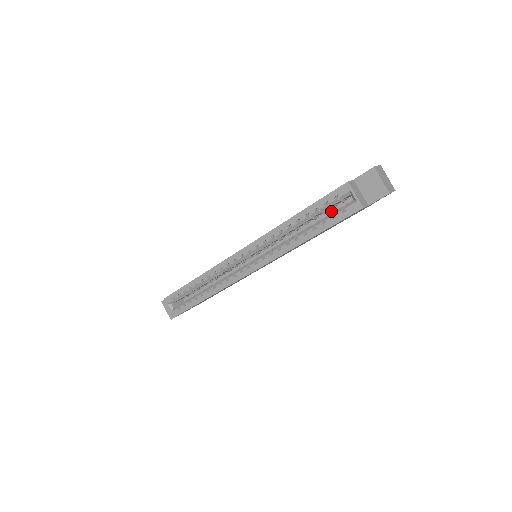
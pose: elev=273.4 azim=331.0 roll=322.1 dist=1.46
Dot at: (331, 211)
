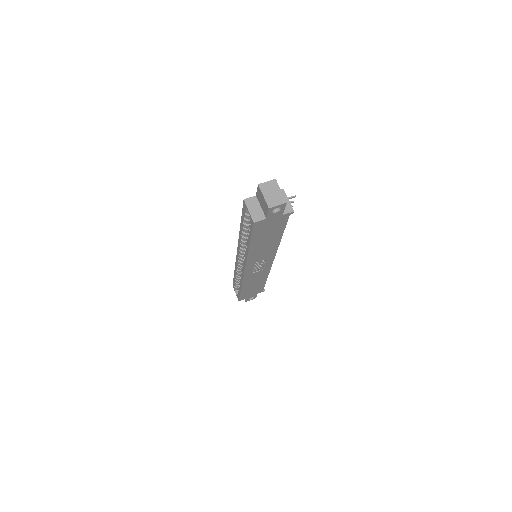
Dot at: occluded
